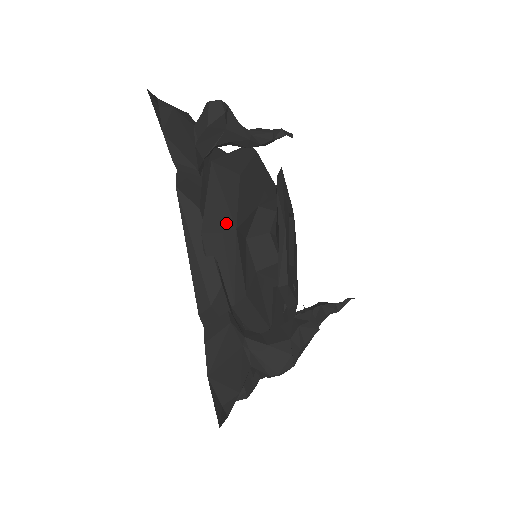
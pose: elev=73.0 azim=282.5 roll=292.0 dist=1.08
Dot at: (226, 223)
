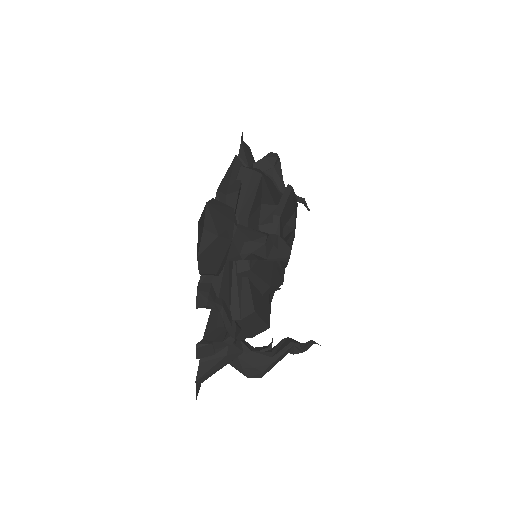
Dot at: (257, 171)
